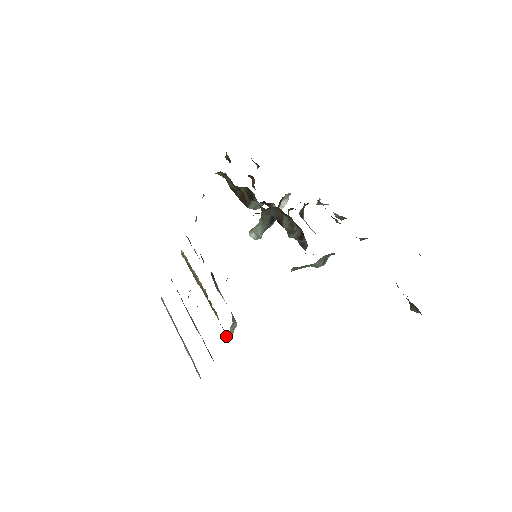
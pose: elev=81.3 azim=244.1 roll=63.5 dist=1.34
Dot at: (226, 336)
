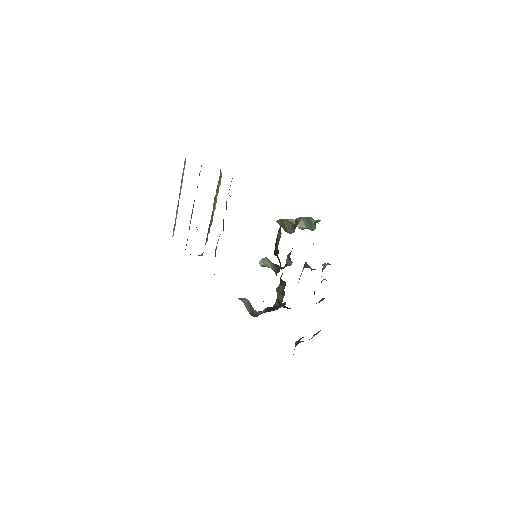
Dot at: occluded
